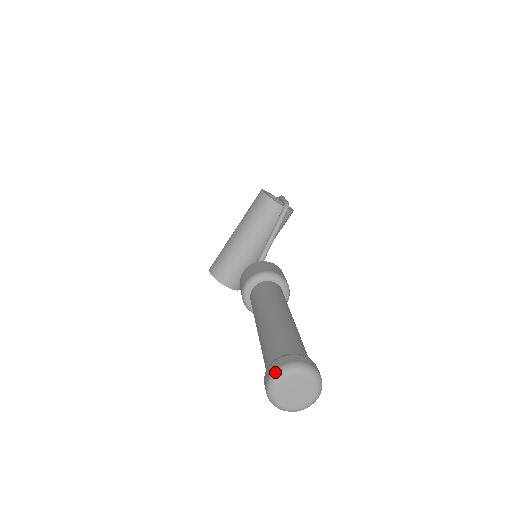
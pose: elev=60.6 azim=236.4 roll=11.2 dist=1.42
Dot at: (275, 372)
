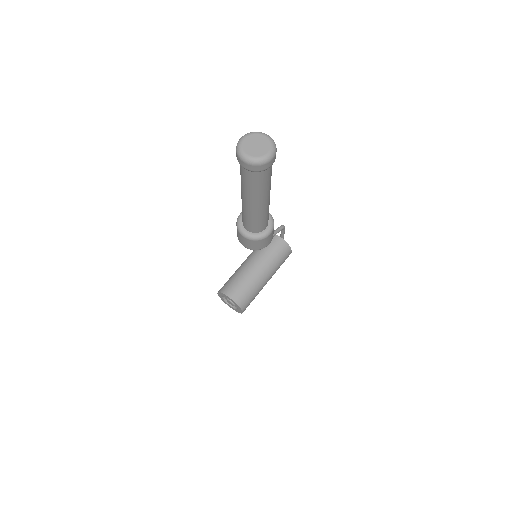
Dot at: occluded
